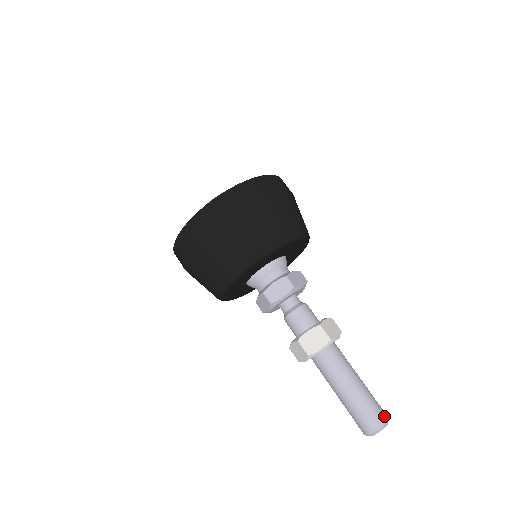
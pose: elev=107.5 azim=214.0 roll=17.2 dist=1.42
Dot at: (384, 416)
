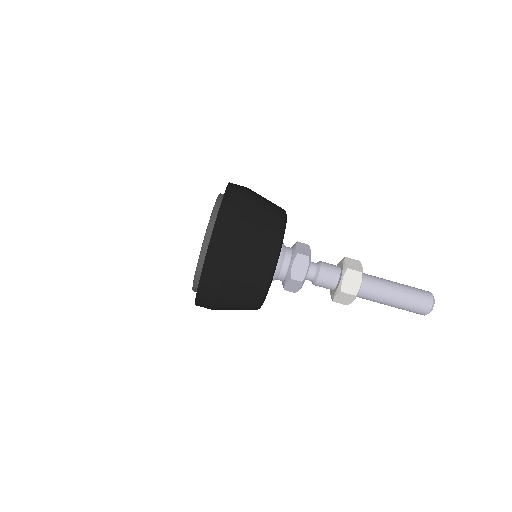
Dot at: (428, 304)
